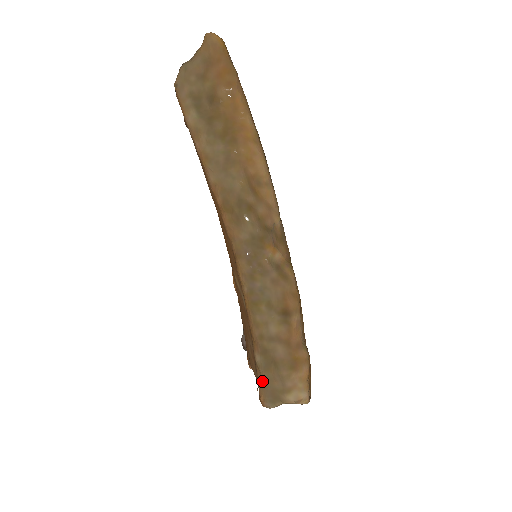
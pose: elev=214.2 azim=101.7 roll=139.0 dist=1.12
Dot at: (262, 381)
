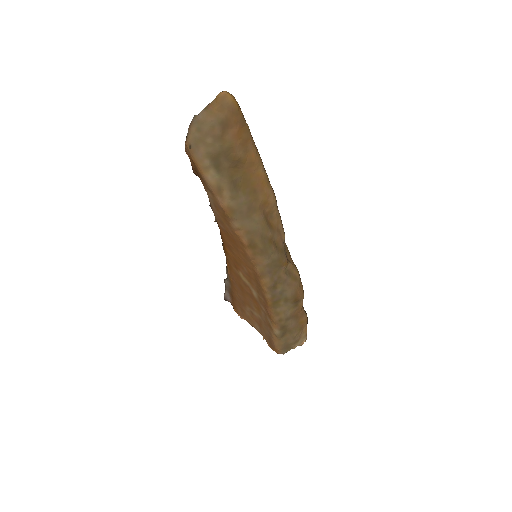
Dot at: (279, 342)
